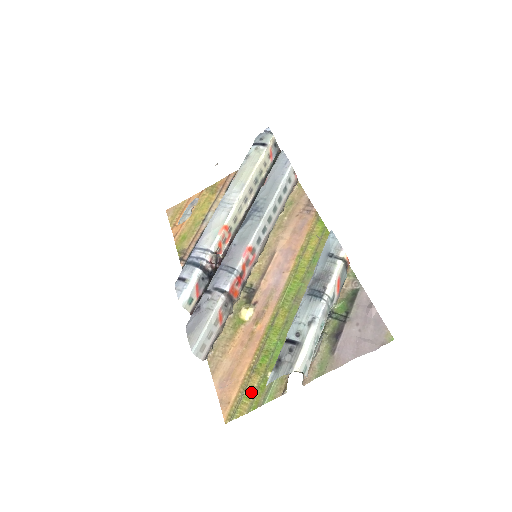
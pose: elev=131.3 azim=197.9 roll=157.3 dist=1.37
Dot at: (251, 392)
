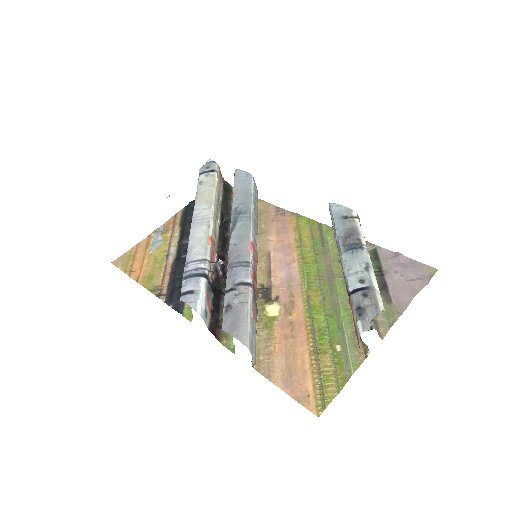
Dot at: (329, 372)
